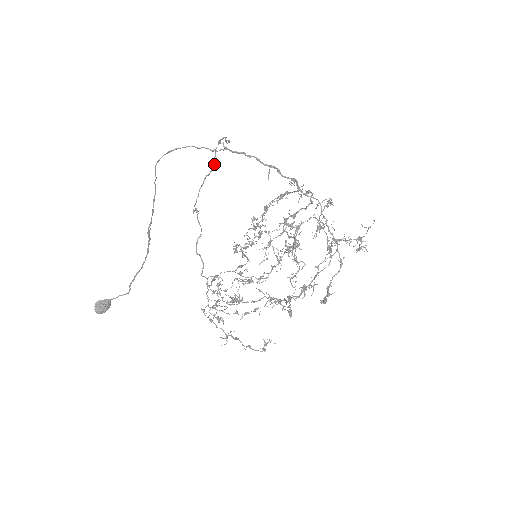
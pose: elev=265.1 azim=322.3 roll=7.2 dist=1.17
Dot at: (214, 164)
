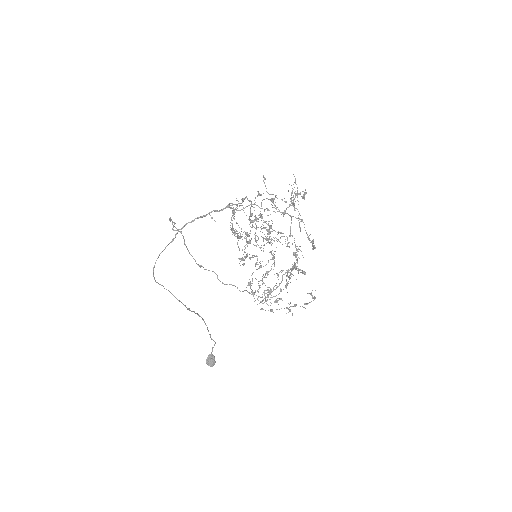
Dot at: (181, 233)
